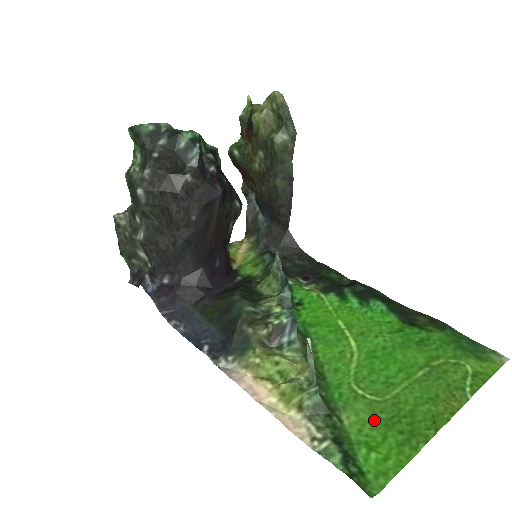
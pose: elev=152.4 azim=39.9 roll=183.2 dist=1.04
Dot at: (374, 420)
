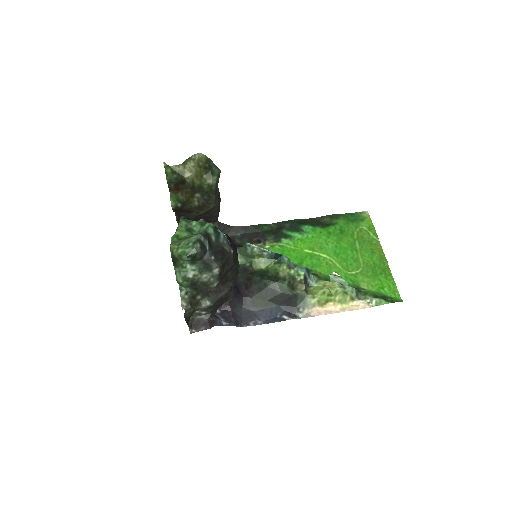
Dot at: (370, 278)
